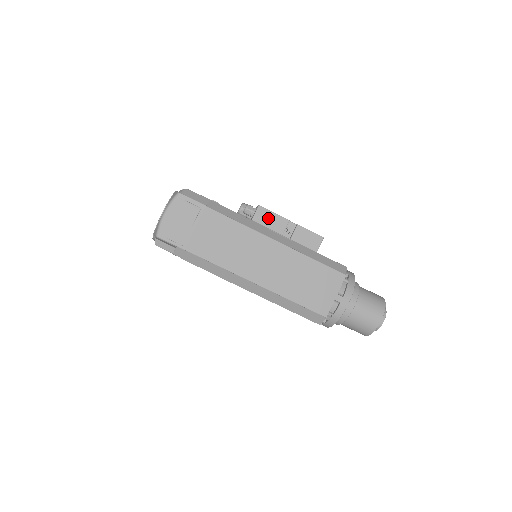
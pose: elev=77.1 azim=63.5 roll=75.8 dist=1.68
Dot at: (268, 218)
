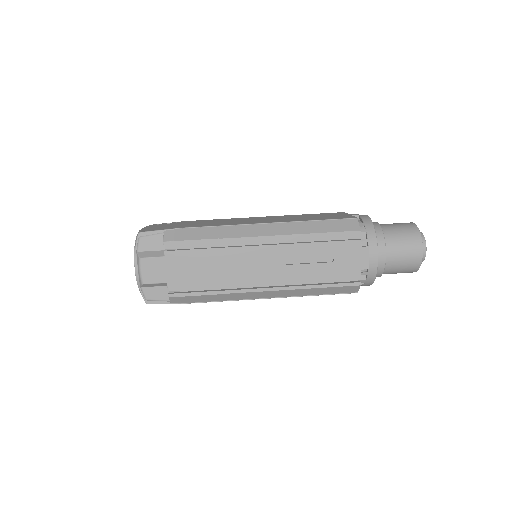
Dot at: occluded
